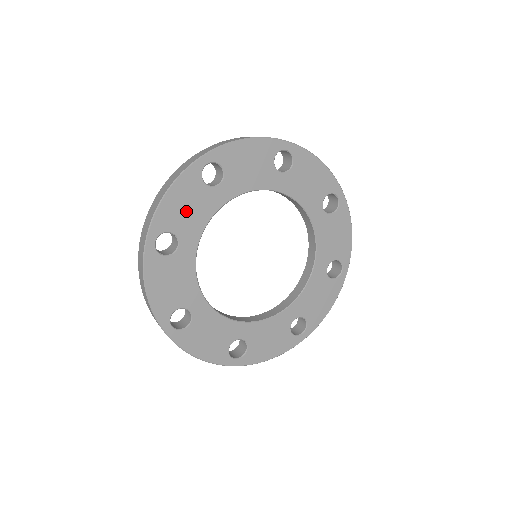
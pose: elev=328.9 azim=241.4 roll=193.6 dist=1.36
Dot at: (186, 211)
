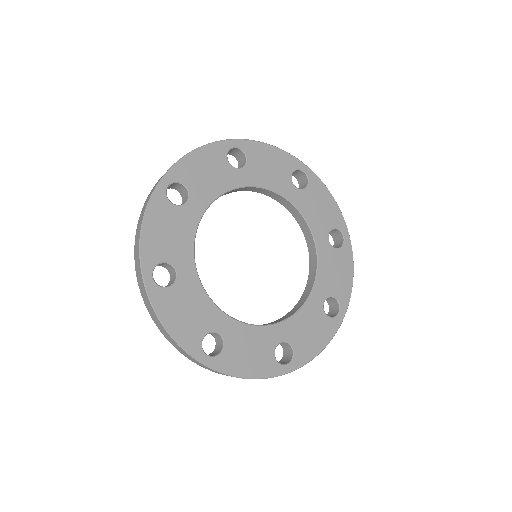
Dot at: (190, 315)
